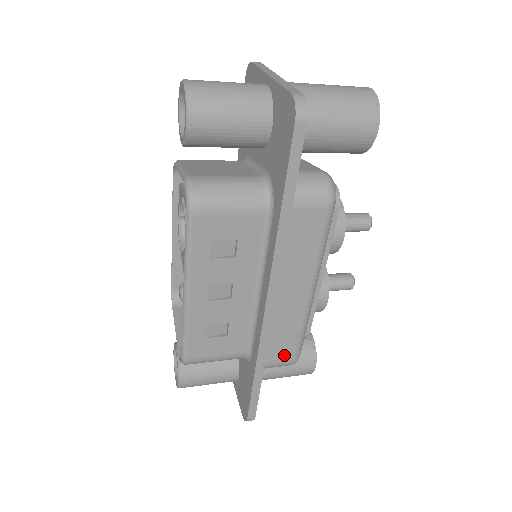
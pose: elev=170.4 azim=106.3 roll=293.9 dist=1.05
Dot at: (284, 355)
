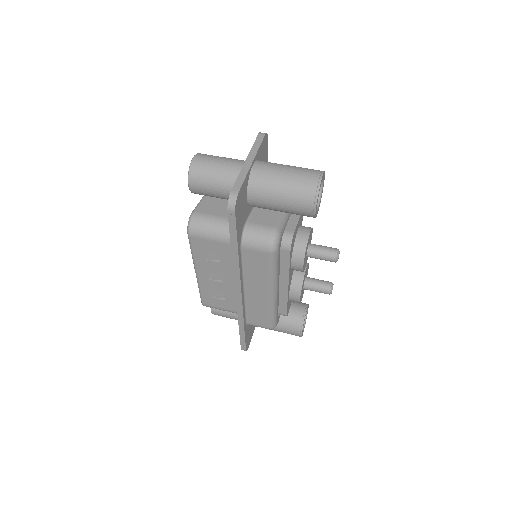
Dot at: (261, 323)
